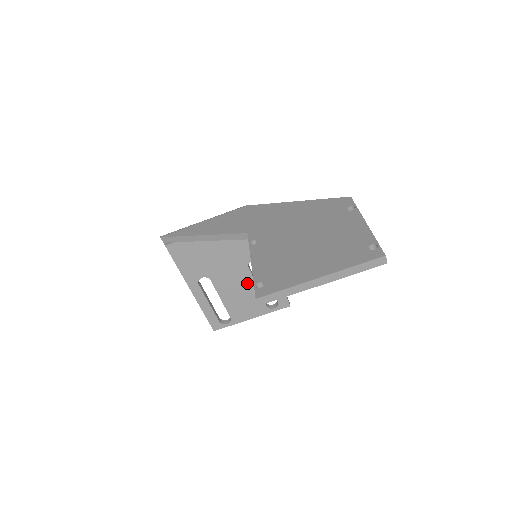
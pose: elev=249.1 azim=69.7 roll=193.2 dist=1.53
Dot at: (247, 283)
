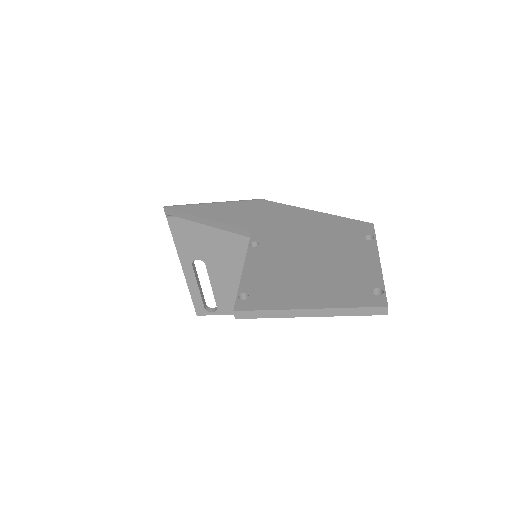
Dot at: occluded
